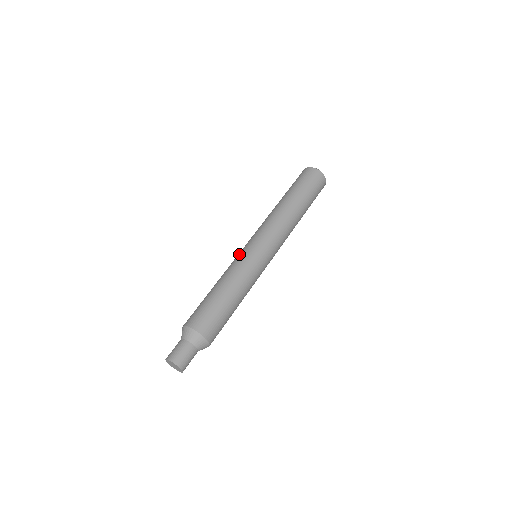
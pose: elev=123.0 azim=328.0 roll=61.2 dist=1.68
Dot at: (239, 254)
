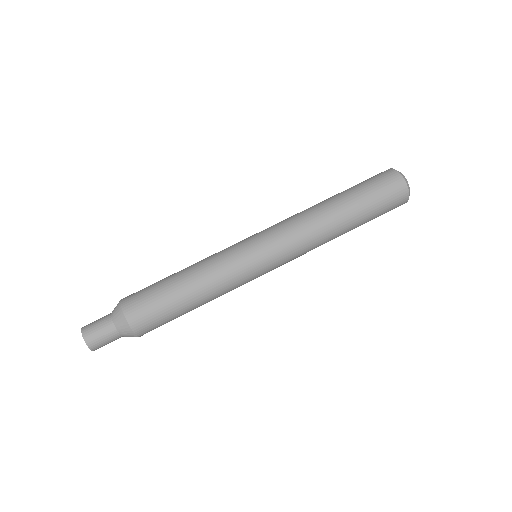
Dot at: (239, 255)
